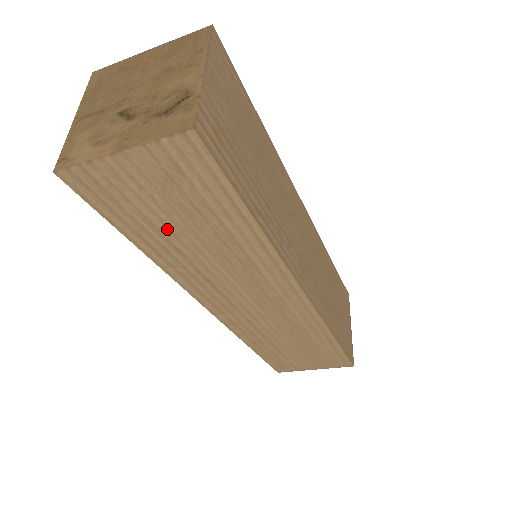
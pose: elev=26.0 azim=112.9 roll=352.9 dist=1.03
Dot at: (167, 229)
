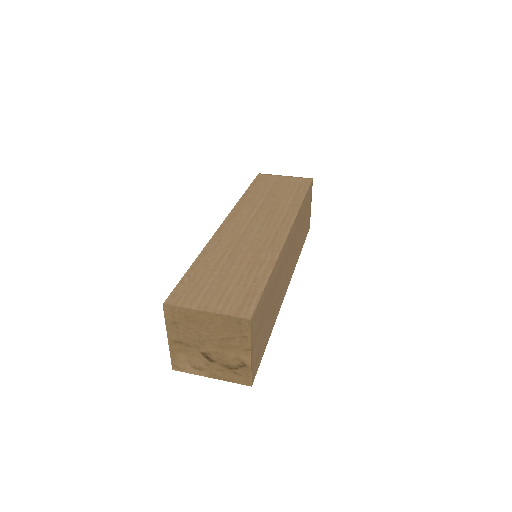
Dot at: occluded
